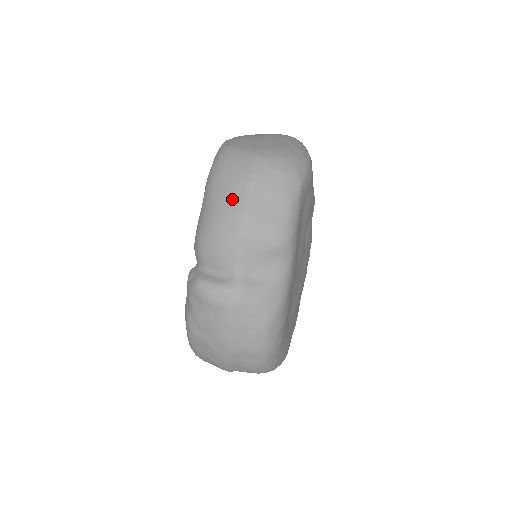
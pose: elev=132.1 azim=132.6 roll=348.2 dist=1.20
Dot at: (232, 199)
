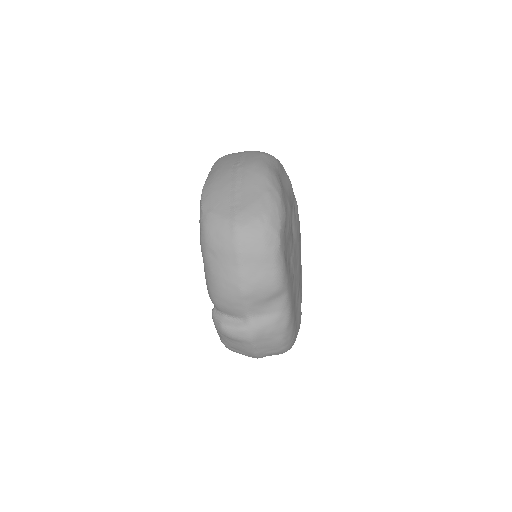
Dot at: (228, 269)
